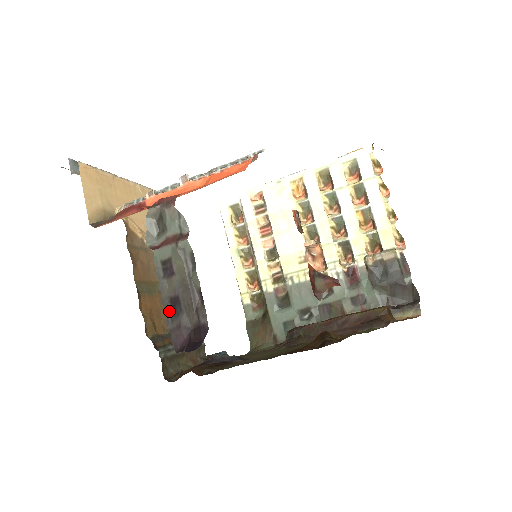
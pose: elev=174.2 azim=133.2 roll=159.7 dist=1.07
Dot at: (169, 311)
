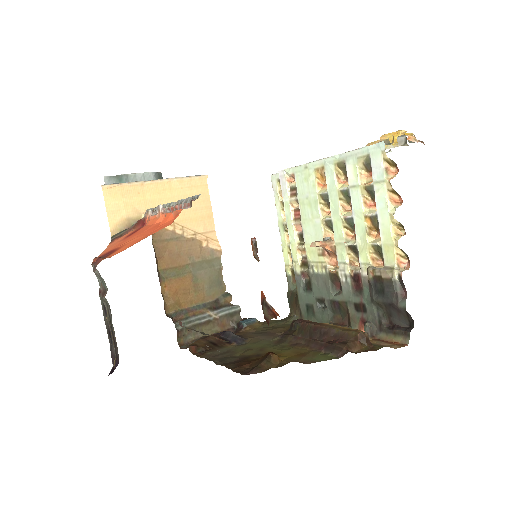
Dot at: (109, 338)
